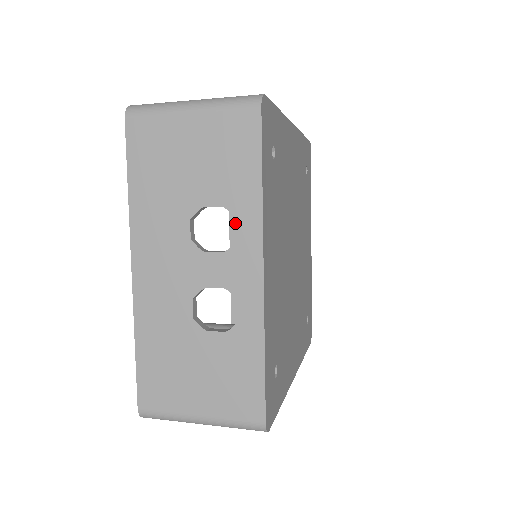
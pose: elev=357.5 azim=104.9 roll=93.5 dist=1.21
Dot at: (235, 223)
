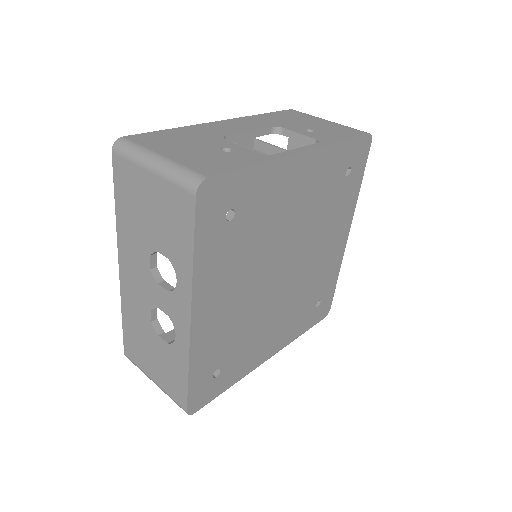
Dot at: occluded
